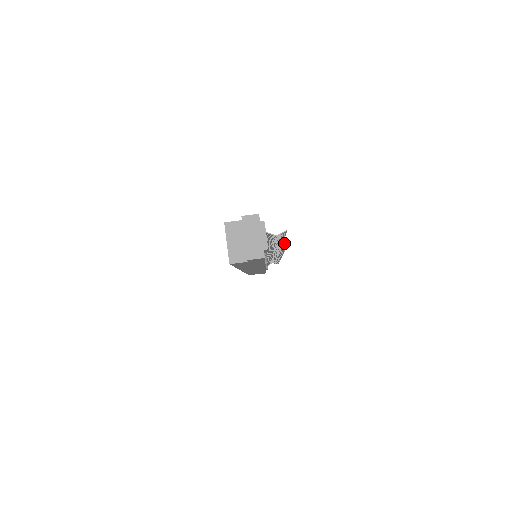
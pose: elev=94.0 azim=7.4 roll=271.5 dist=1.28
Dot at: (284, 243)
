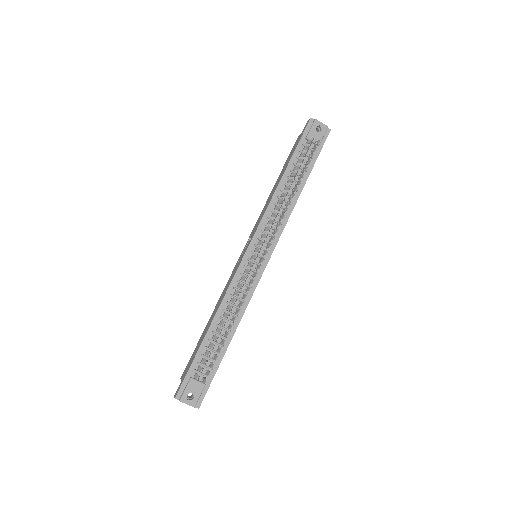
Dot at: (205, 380)
